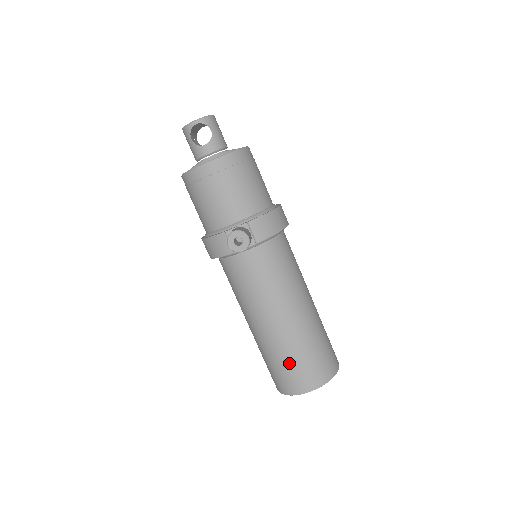
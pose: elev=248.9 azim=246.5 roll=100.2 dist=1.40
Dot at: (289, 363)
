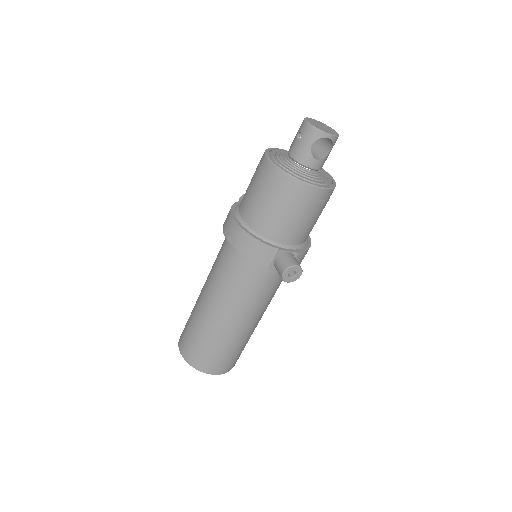
Dot at: (222, 352)
